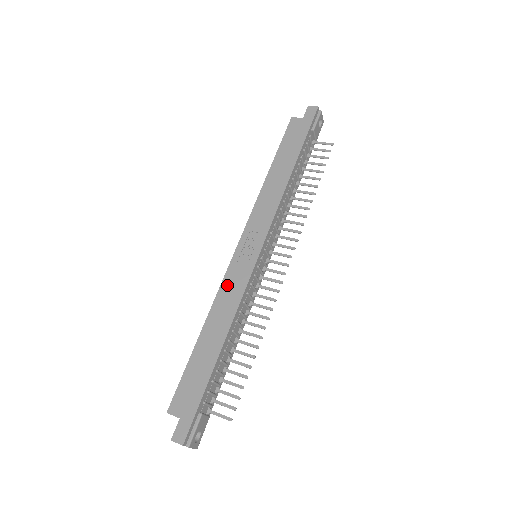
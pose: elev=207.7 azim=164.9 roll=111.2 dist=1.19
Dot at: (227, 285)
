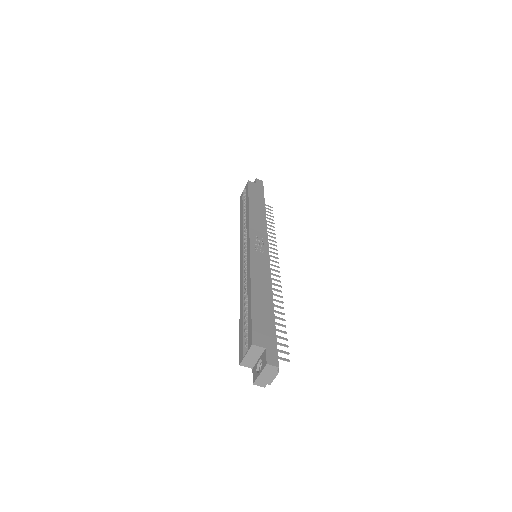
Dot at: (256, 264)
